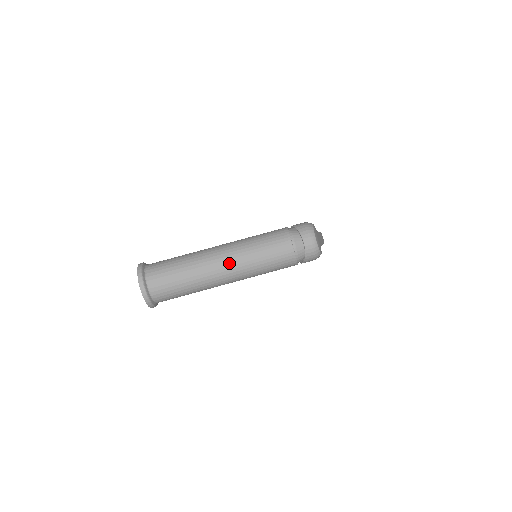
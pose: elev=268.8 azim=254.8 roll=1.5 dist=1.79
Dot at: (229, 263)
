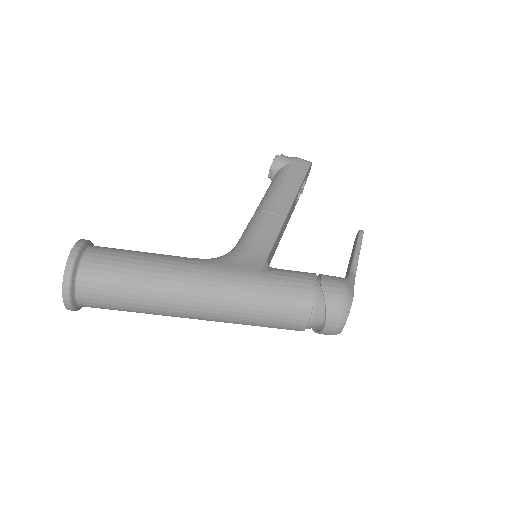
Dot at: (208, 316)
